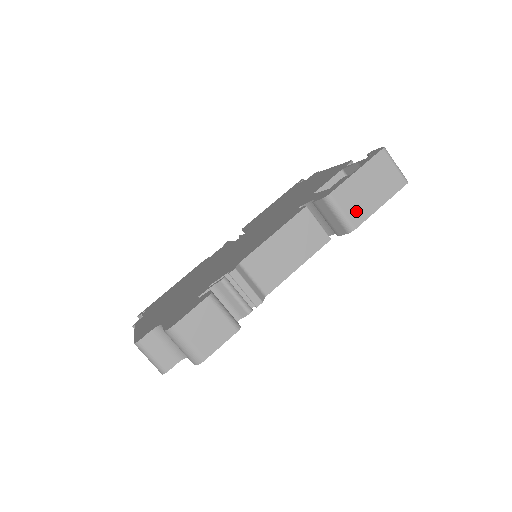
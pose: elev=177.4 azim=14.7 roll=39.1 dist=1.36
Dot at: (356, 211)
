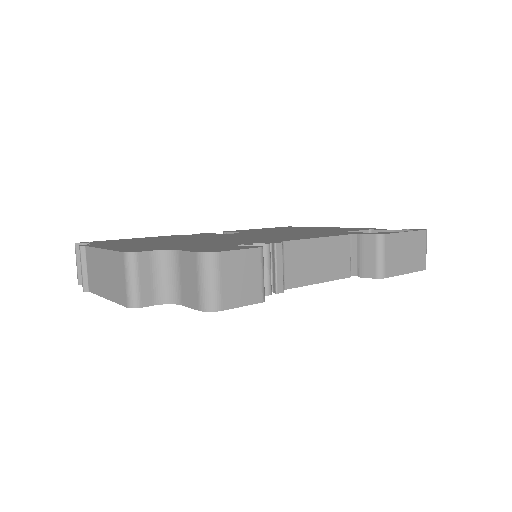
Dot at: (392, 263)
